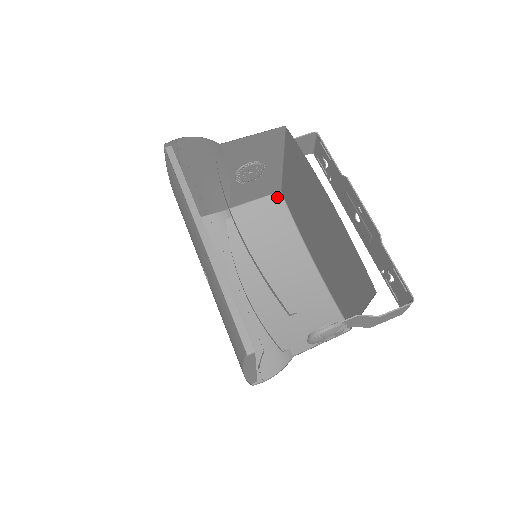
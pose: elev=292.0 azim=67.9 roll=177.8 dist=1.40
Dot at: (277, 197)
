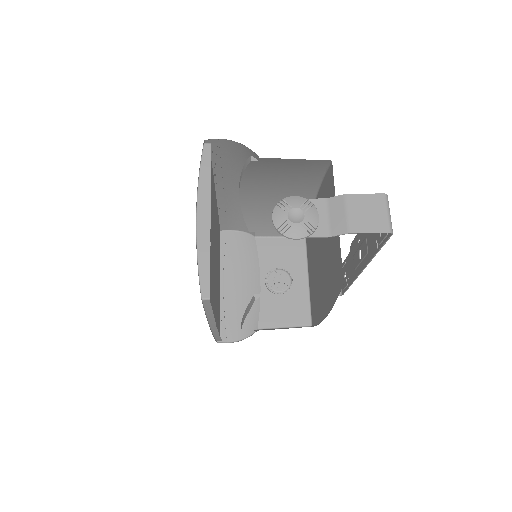
Dot at: occluded
